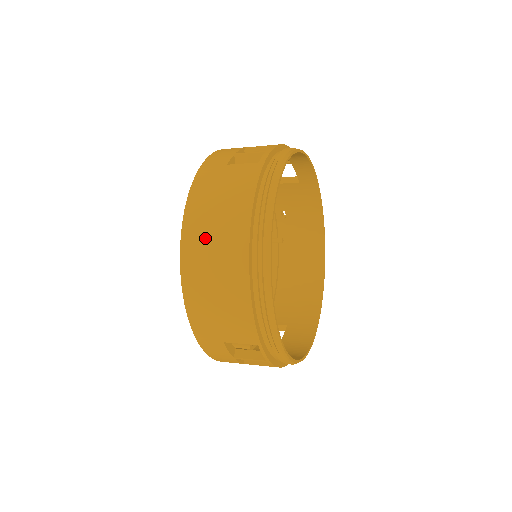
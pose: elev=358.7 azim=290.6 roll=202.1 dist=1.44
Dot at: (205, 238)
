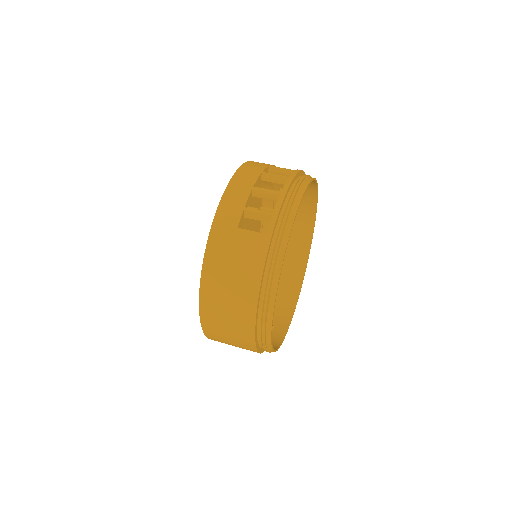
Dot at: (220, 299)
